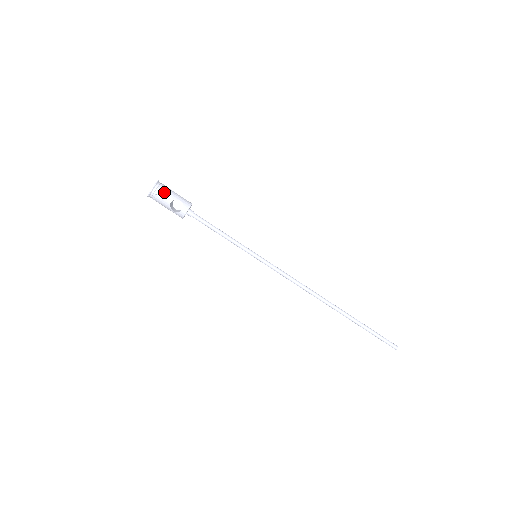
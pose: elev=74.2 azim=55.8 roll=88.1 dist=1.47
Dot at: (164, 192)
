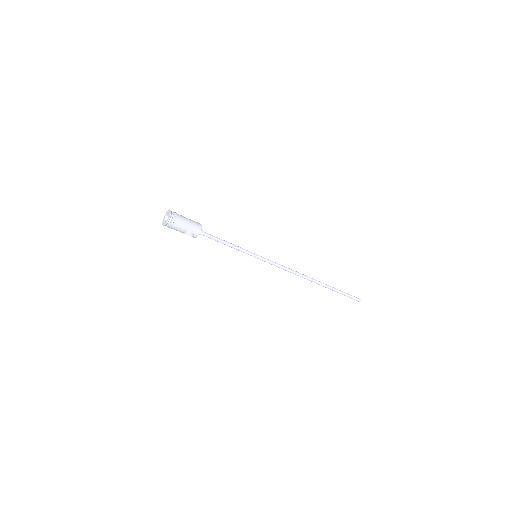
Dot at: (176, 226)
